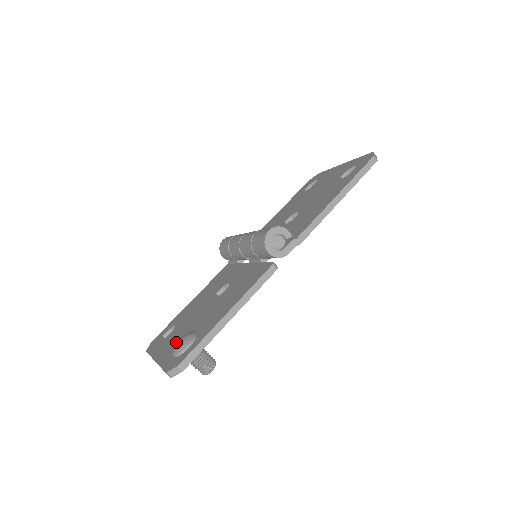
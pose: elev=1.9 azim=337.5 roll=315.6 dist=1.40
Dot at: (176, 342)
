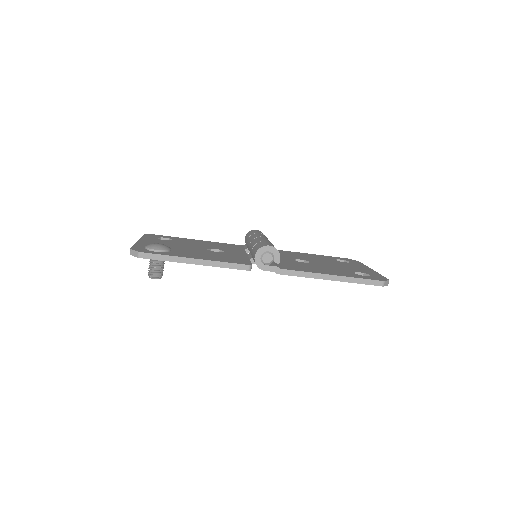
Dot at: occluded
